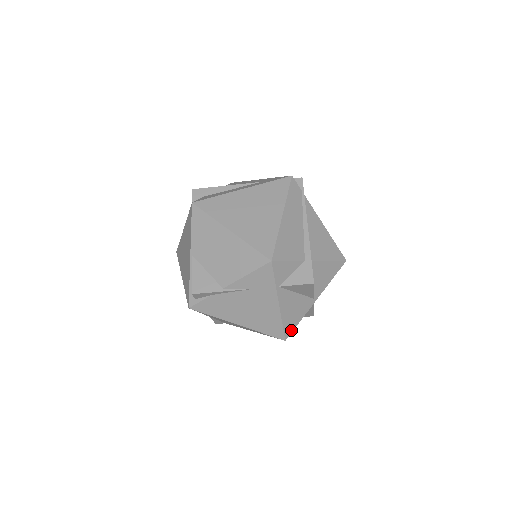
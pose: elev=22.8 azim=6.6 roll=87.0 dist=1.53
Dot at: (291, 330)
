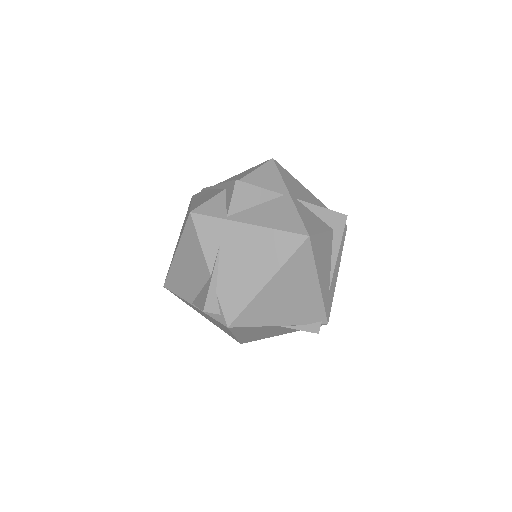
Dot at: (301, 226)
